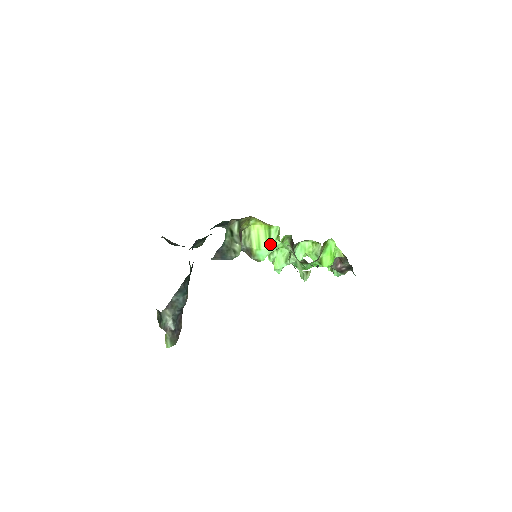
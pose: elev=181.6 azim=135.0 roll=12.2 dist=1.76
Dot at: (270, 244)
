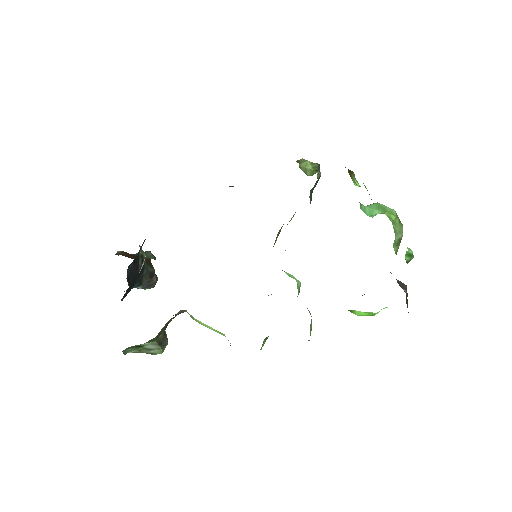
Dot at: (225, 336)
